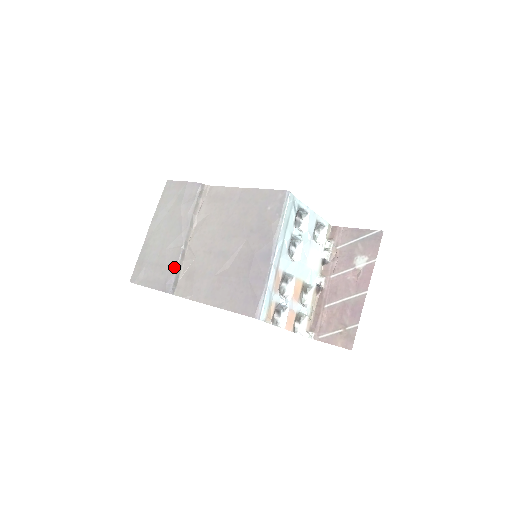
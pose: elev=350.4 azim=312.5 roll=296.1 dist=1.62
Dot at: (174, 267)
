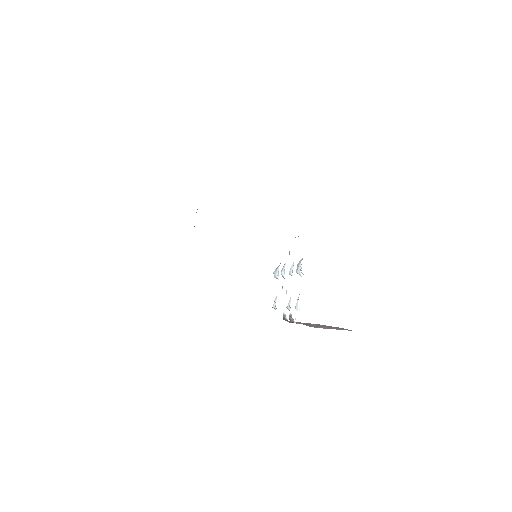
Dot at: occluded
